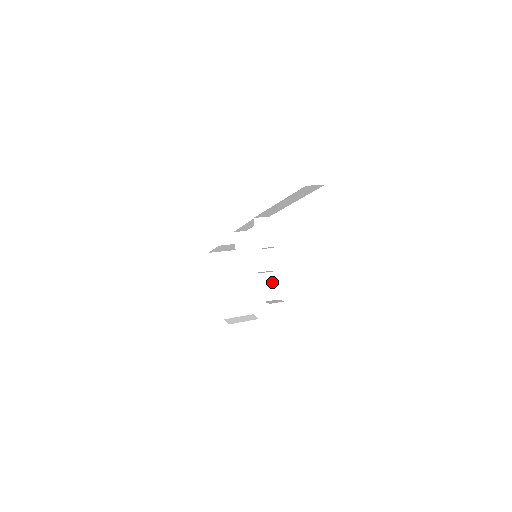
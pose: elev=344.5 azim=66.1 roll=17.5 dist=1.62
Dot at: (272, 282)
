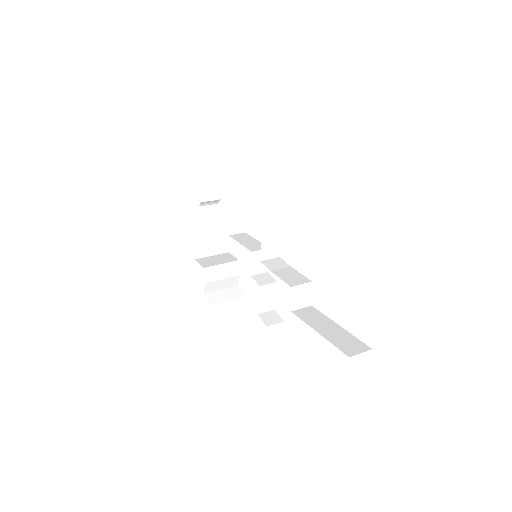
Dot at: (271, 293)
